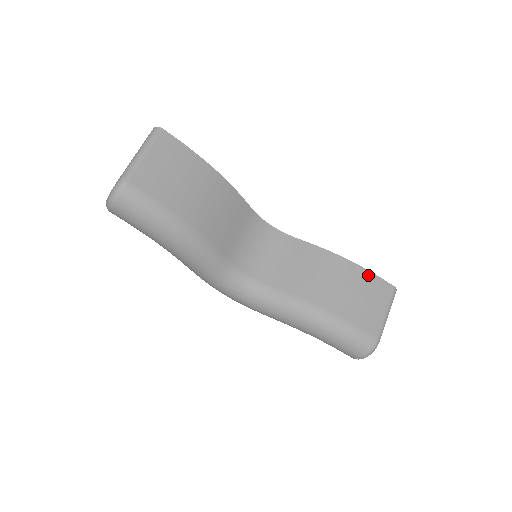
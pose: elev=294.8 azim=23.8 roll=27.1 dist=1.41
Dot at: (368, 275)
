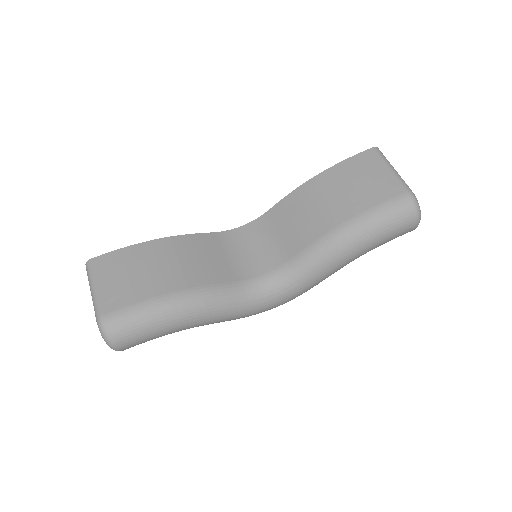
Dot at: (343, 165)
